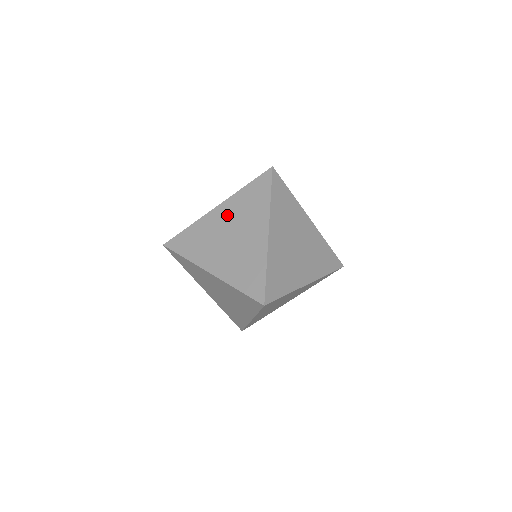
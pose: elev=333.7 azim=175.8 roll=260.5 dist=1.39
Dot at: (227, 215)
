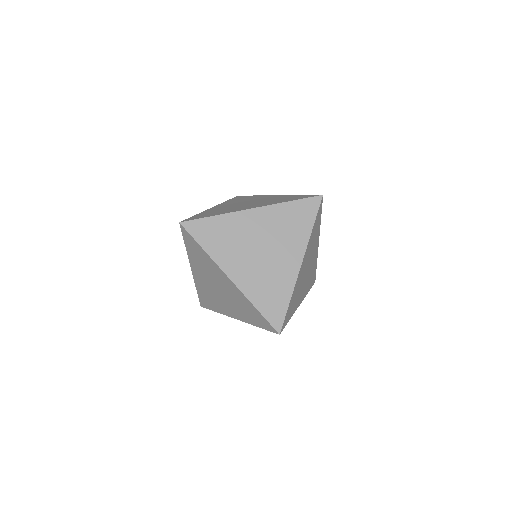
Dot at: (201, 274)
